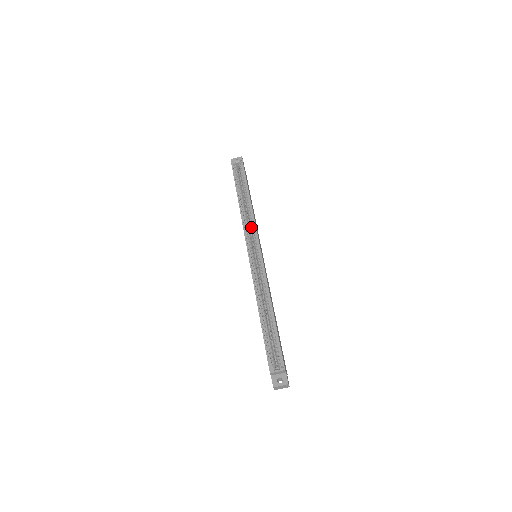
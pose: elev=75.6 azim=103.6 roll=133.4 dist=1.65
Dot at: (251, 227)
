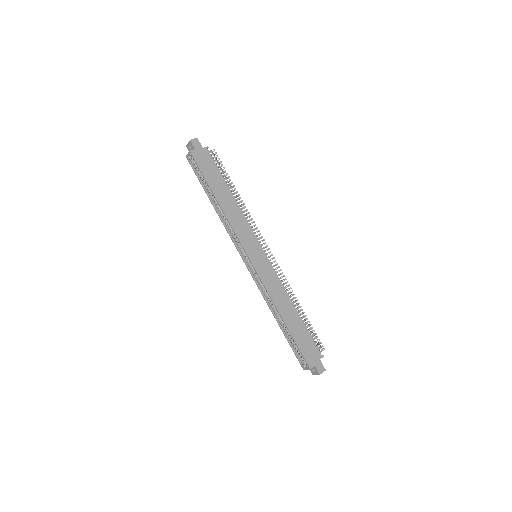
Dot at: (235, 234)
